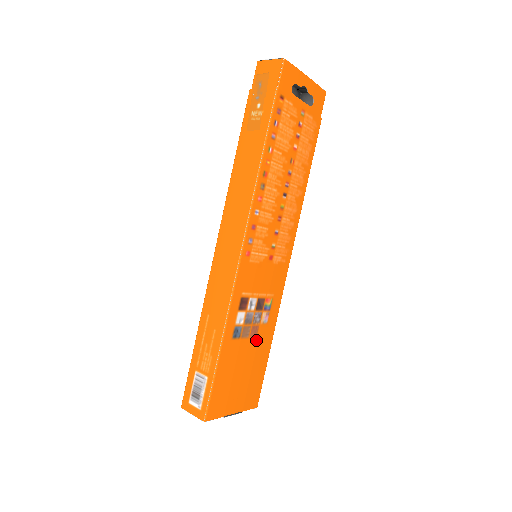
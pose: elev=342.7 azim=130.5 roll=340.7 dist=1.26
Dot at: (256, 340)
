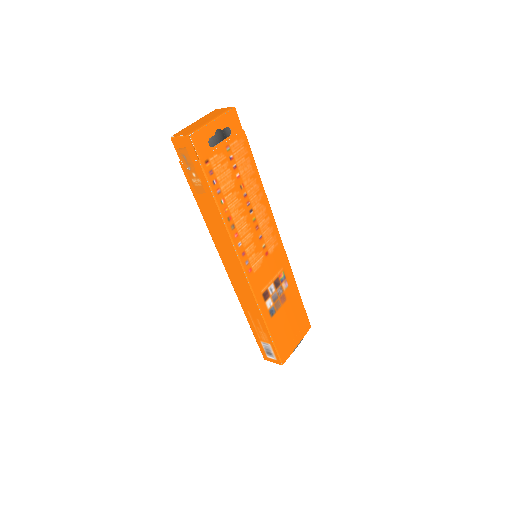
Dot at: (287, 301)
